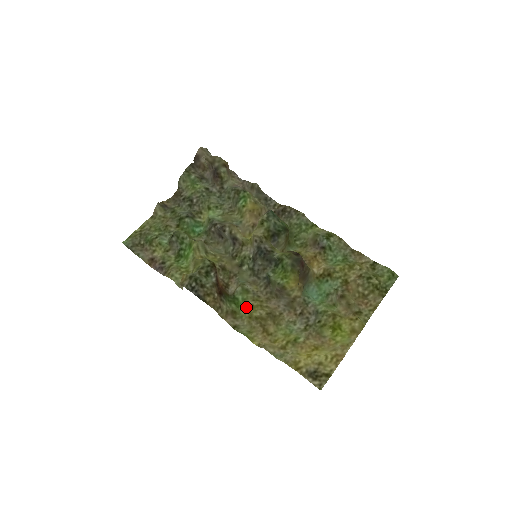
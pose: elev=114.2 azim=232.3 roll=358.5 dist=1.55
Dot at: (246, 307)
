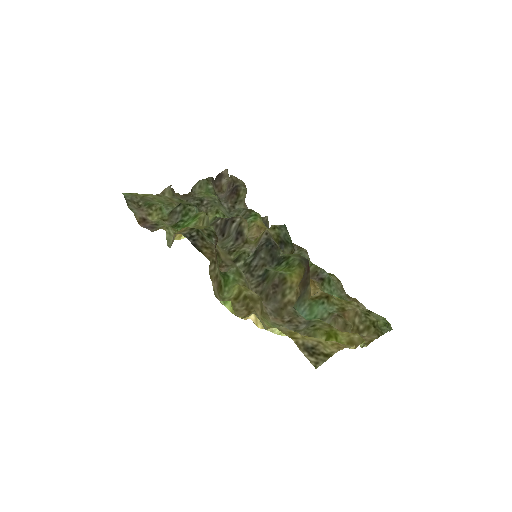
Dot at: (236, 285)
